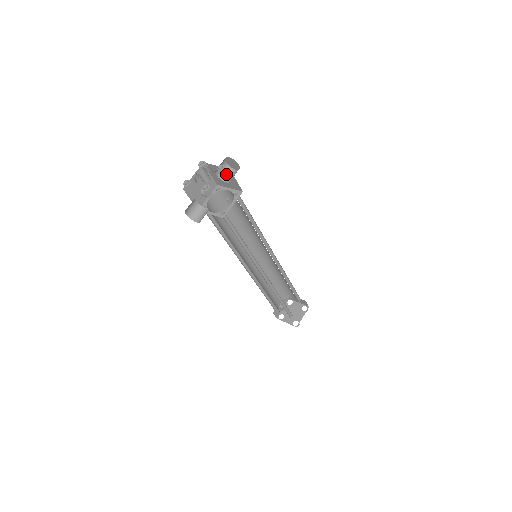
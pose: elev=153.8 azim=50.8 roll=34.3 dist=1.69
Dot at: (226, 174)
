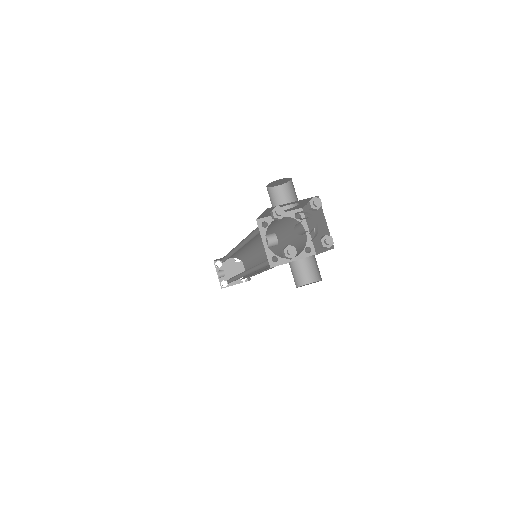
Dot at: (298, 203)
